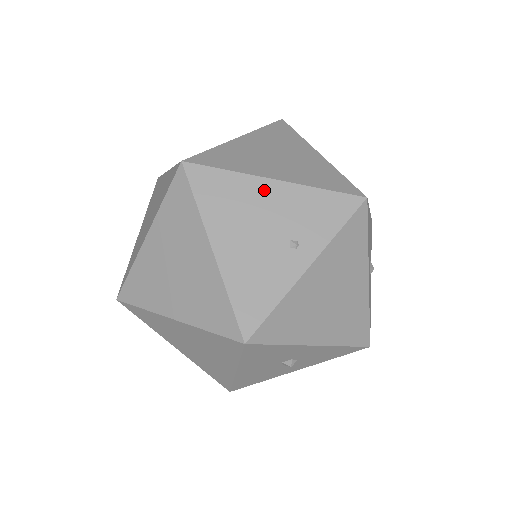
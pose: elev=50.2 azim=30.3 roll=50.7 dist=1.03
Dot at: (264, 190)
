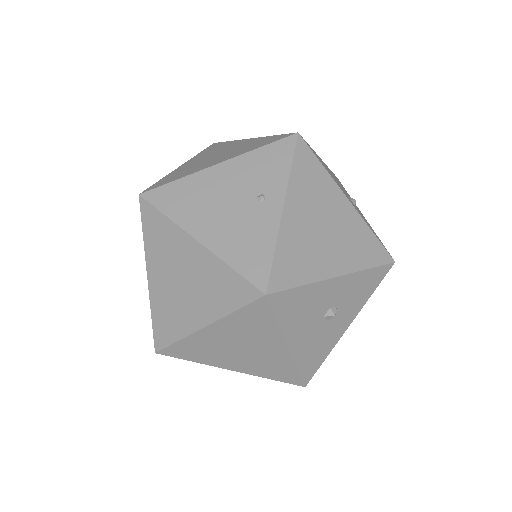
Dot at: (214, 176)
